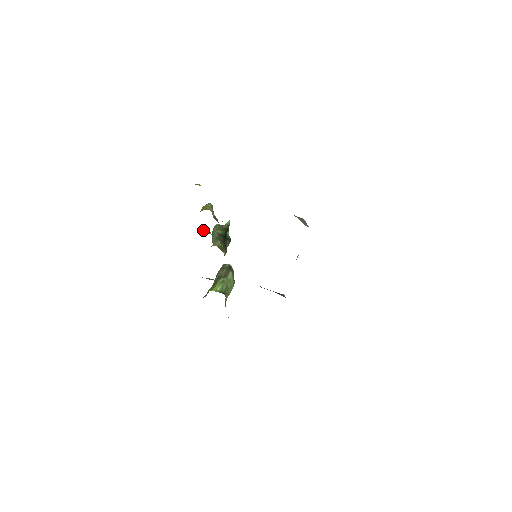
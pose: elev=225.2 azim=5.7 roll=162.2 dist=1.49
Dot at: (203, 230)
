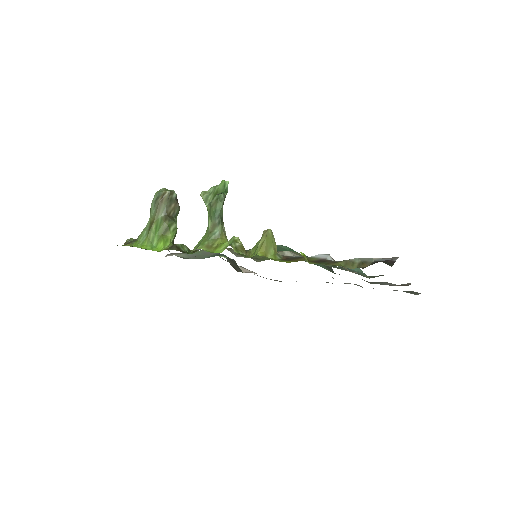
Dot at: (241, 246)
